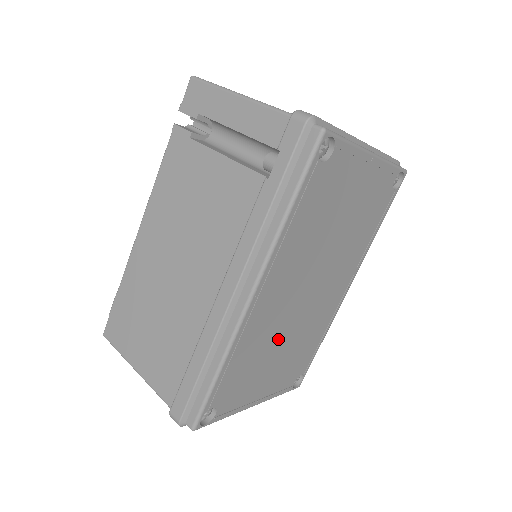
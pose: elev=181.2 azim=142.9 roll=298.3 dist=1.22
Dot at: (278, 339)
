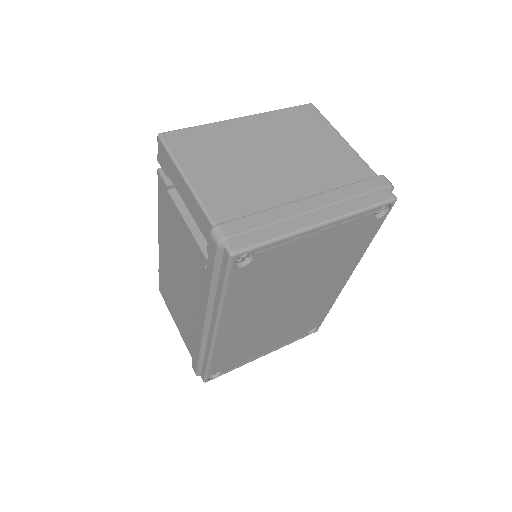
Dot at: (266, 331)
